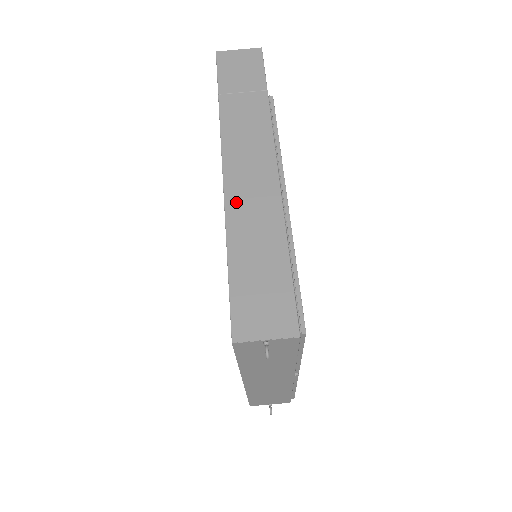
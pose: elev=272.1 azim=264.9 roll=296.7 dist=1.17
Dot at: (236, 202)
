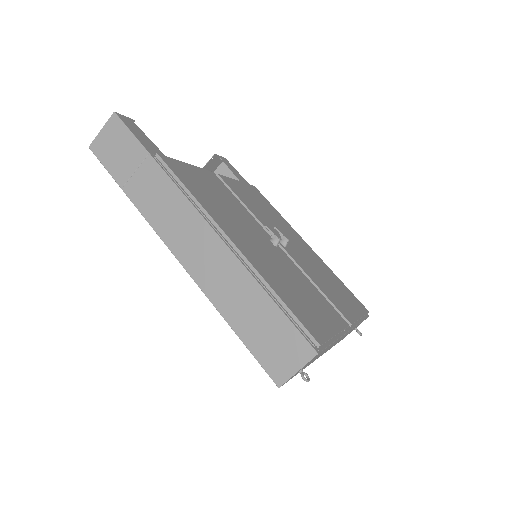
Dot at: (203, 277)
